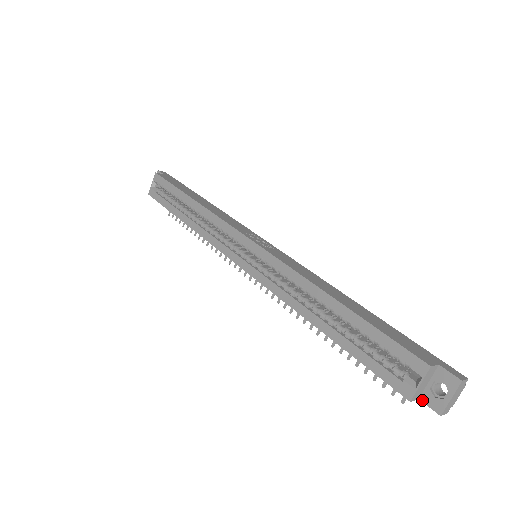
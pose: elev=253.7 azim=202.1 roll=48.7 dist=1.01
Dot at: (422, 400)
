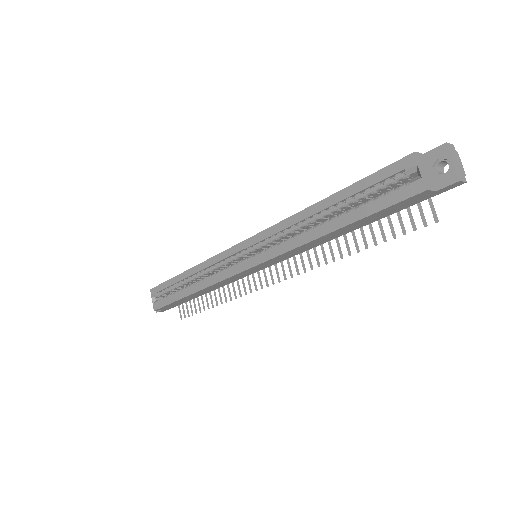
Dot at: (438, 188)
